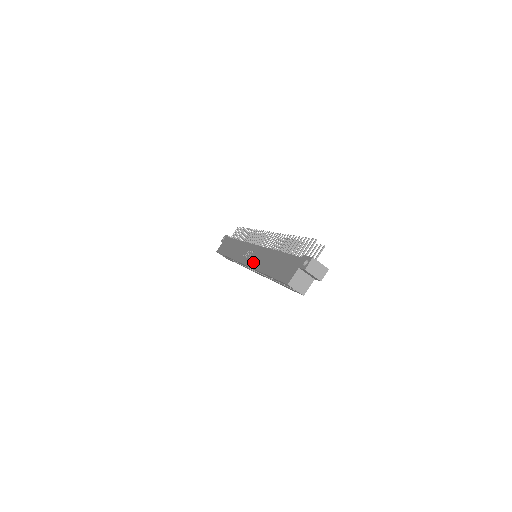
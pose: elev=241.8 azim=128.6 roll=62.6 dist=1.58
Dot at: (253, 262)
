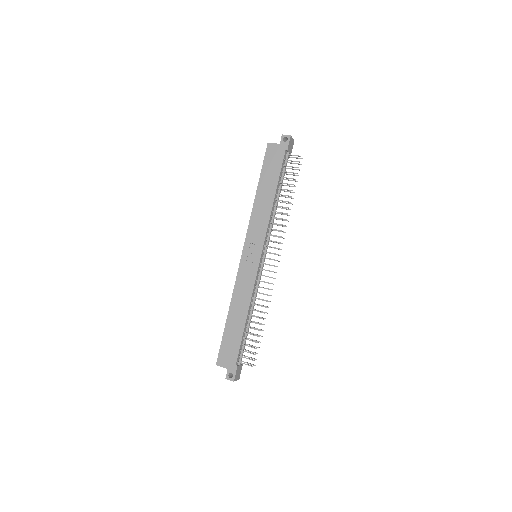
Dot at: (240, 280)
